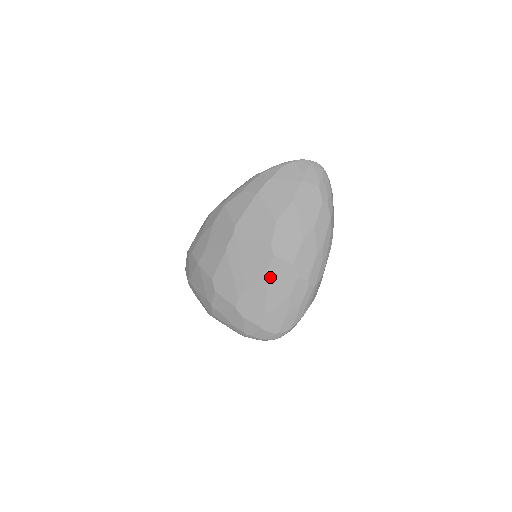
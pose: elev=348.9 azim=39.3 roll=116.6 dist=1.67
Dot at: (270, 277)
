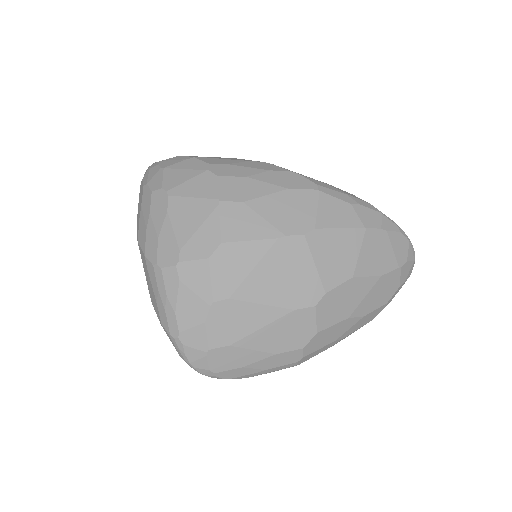
Dot at: (286, 319)
